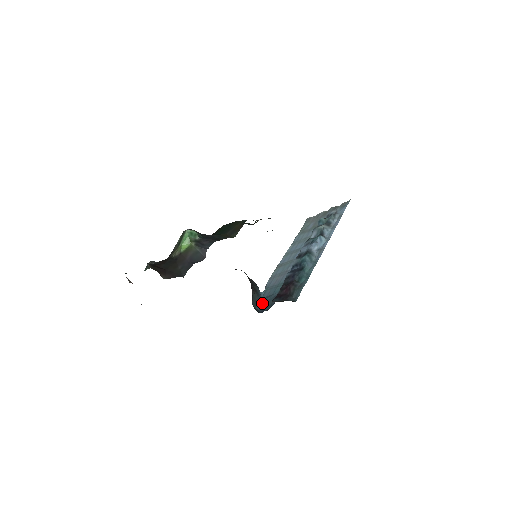
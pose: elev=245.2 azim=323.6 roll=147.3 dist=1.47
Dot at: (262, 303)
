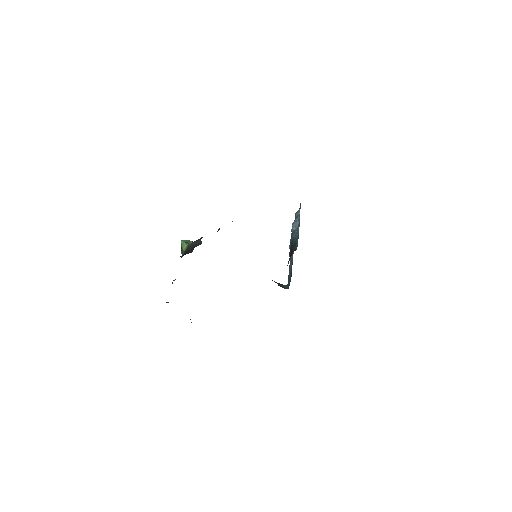
Dot at: (288, 285)
